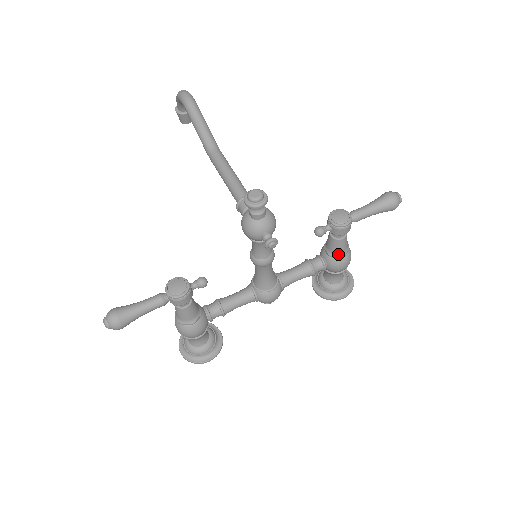
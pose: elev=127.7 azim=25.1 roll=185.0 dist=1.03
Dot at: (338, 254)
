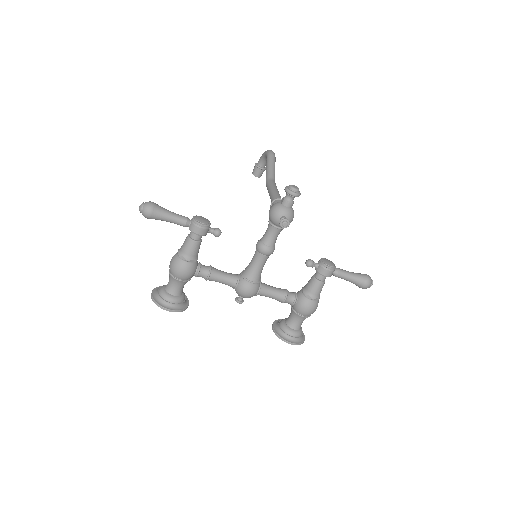
Dot at: (310, 294)
